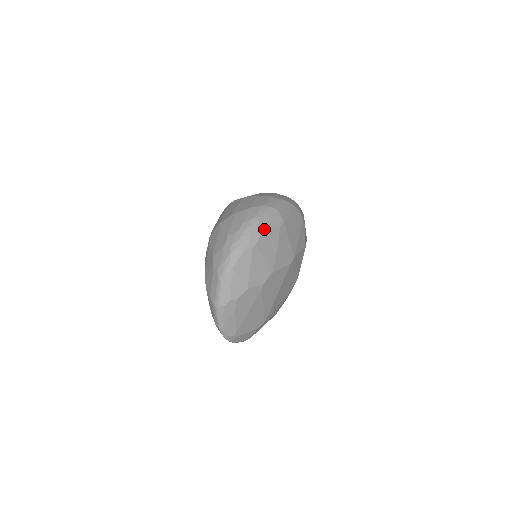
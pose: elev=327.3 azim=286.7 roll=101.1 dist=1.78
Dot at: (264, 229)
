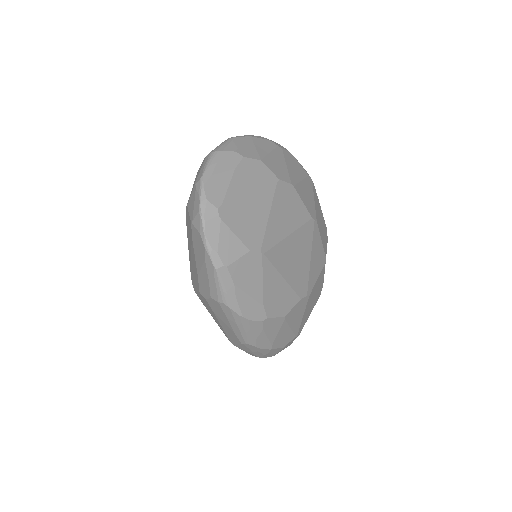
Dot at: (292, 155)
